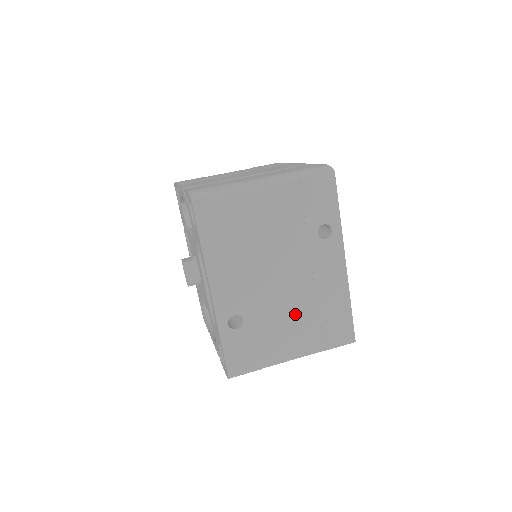
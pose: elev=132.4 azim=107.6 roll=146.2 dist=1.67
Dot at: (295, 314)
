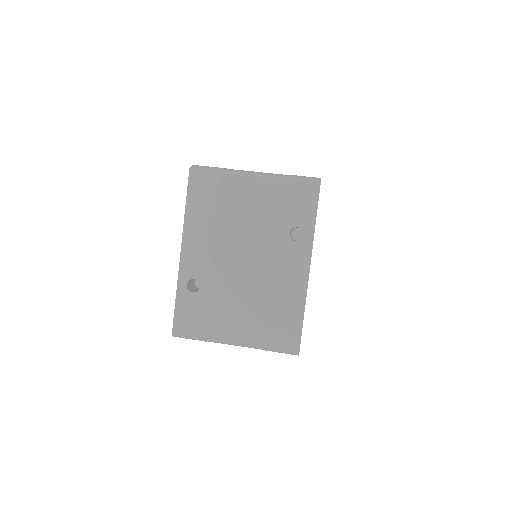
Dot at: (248, 301)
